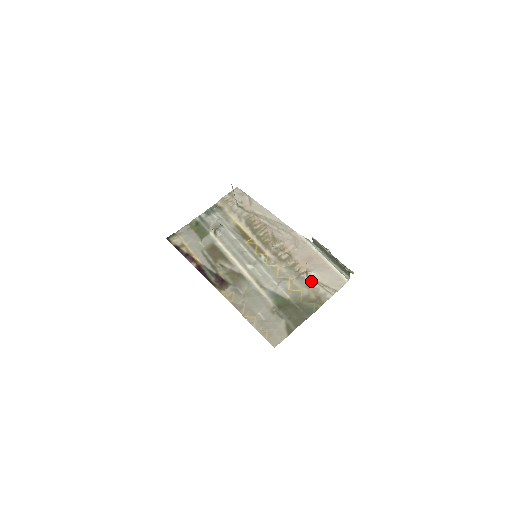
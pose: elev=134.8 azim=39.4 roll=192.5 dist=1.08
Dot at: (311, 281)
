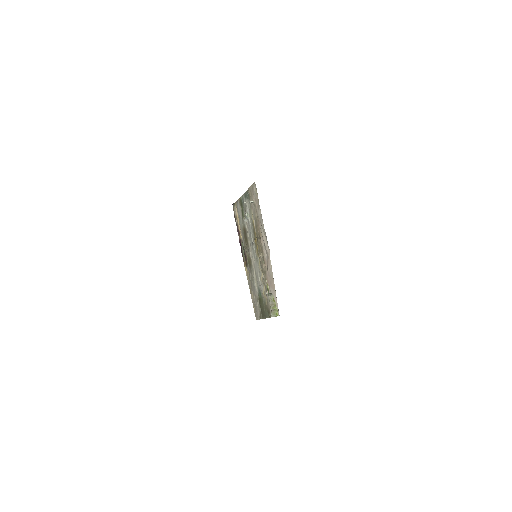
Dot at: occluded
